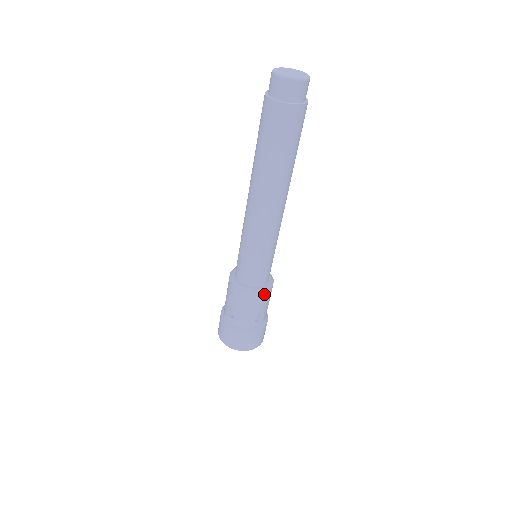
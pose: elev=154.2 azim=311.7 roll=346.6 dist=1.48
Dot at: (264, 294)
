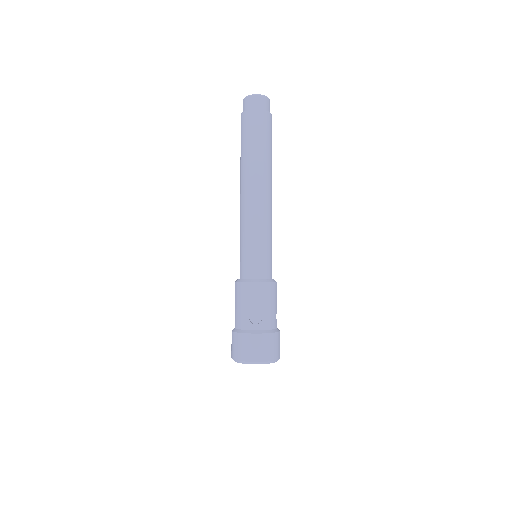
Dot at: (254, 286)
